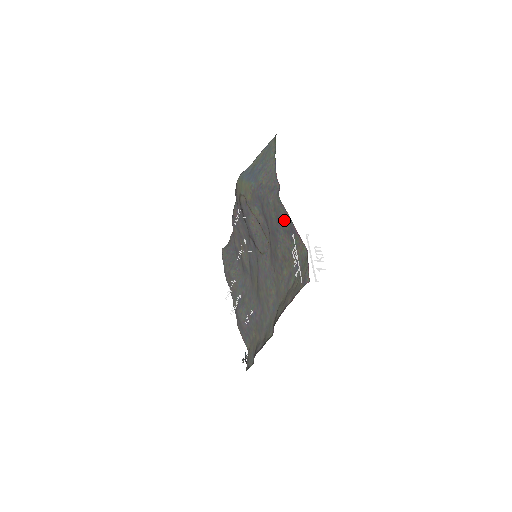
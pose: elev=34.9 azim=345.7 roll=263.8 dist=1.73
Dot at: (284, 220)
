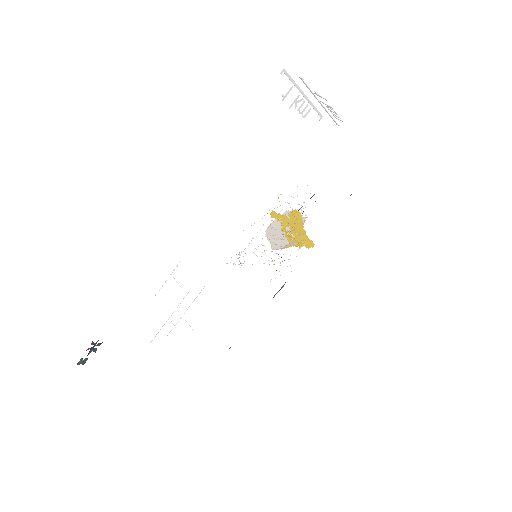
Dot at: occluded
